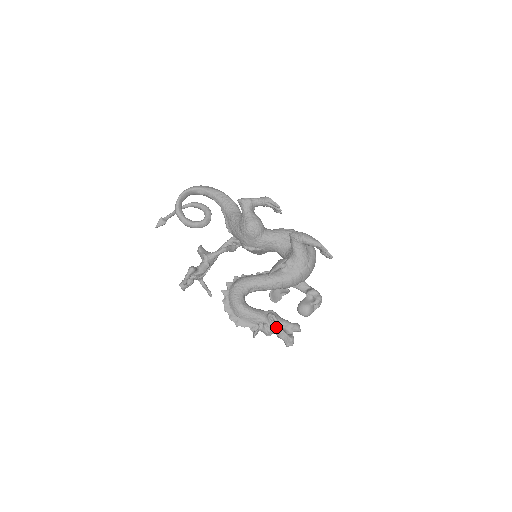
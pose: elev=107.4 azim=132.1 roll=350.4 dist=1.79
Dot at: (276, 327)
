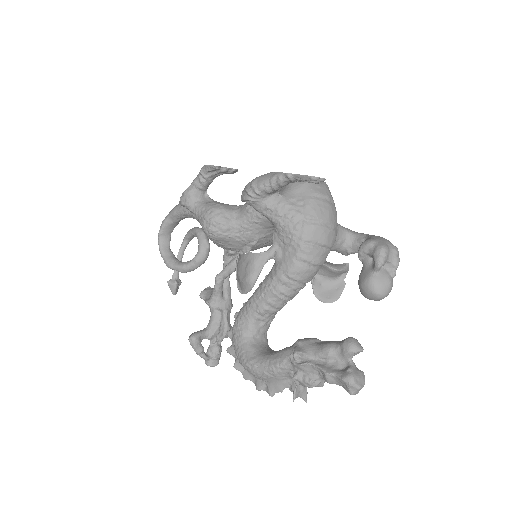
Dot at: (314, 370)
